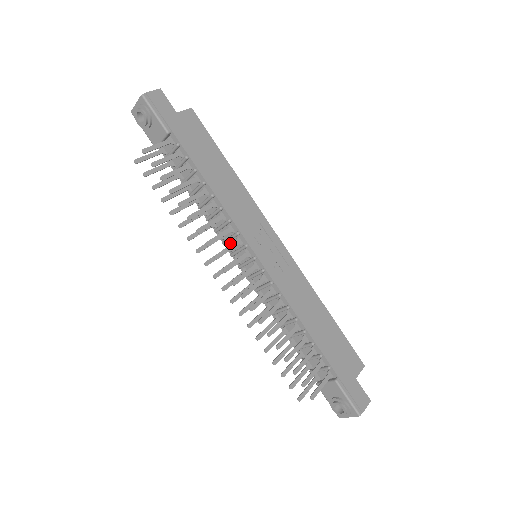
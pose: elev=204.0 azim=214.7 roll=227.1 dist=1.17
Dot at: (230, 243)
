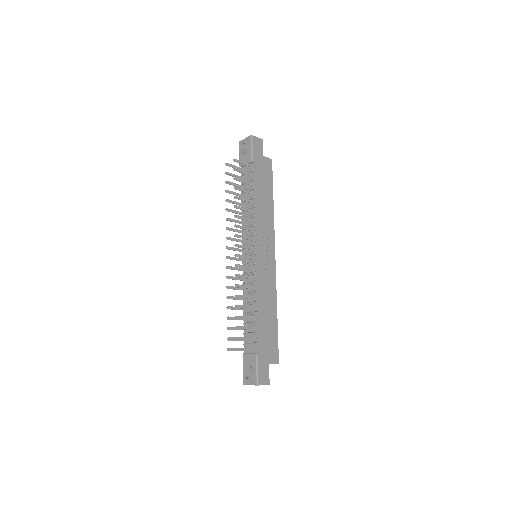
Dot at: occluded
